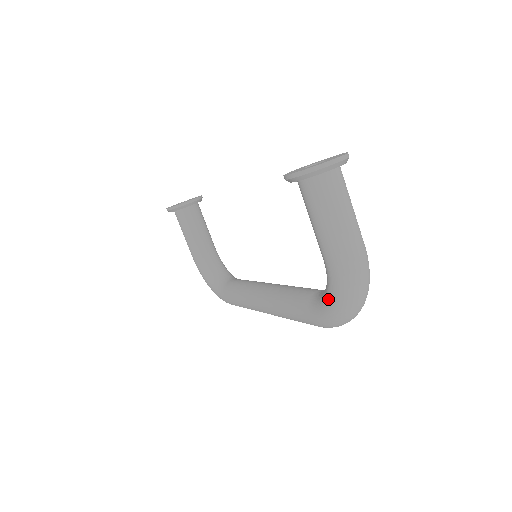
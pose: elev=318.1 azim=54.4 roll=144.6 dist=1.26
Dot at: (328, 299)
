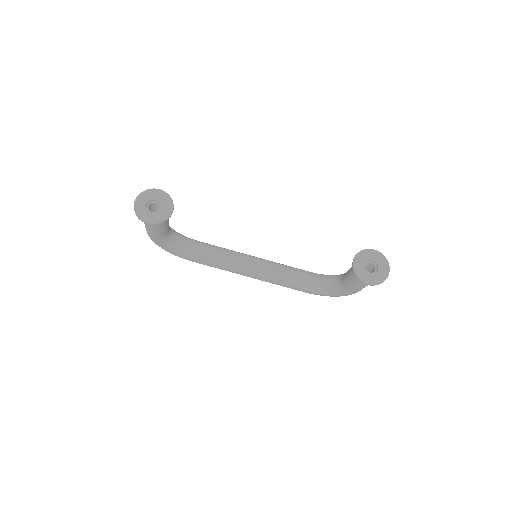
Dot at: (333, 295)
